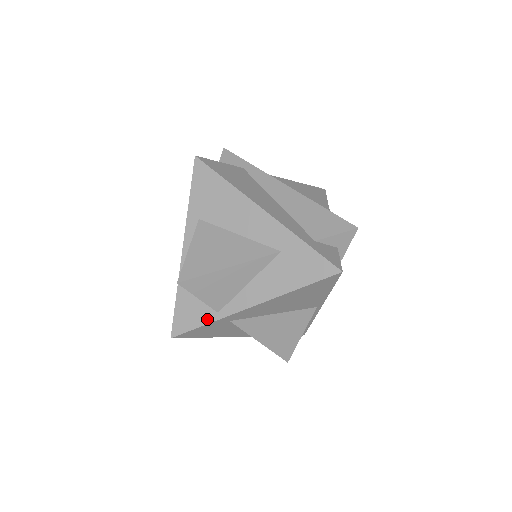
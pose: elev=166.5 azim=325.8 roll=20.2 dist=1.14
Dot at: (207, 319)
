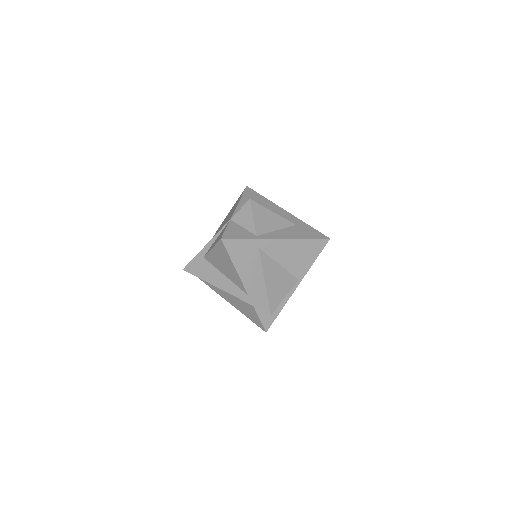
Dot at: (249, 237)
